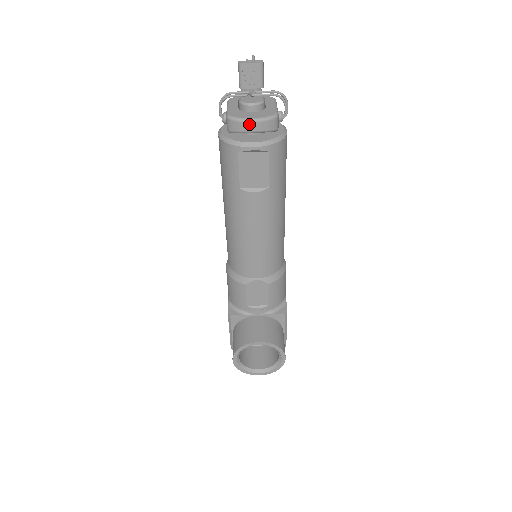
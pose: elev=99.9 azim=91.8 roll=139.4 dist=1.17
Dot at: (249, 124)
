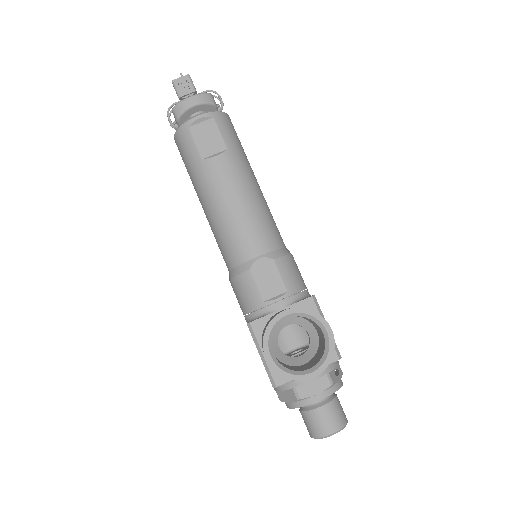
Dot at: (188, 100)
